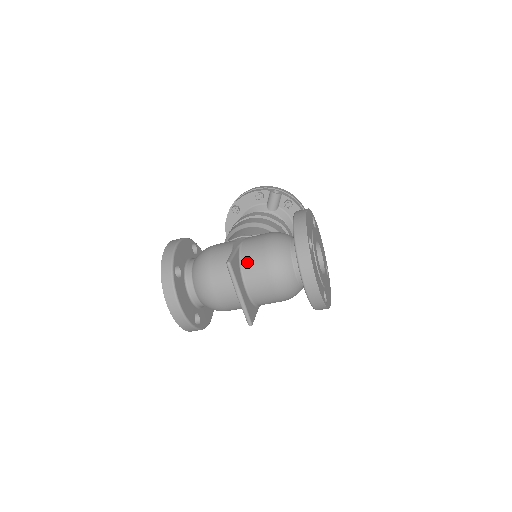
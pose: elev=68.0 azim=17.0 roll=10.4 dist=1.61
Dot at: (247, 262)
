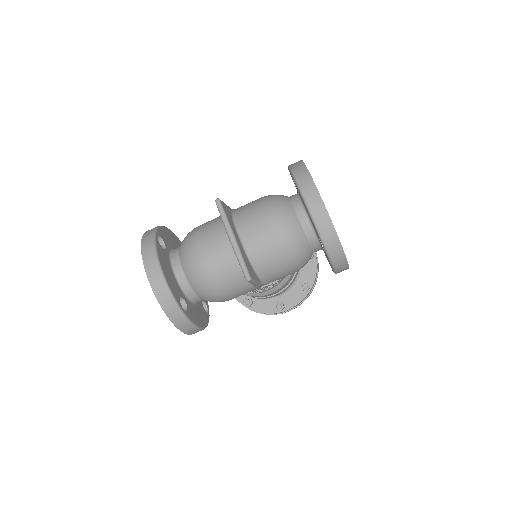
Dot at: (241, 213)
